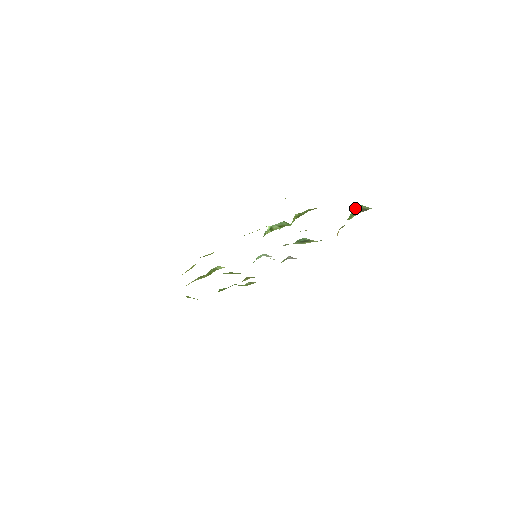
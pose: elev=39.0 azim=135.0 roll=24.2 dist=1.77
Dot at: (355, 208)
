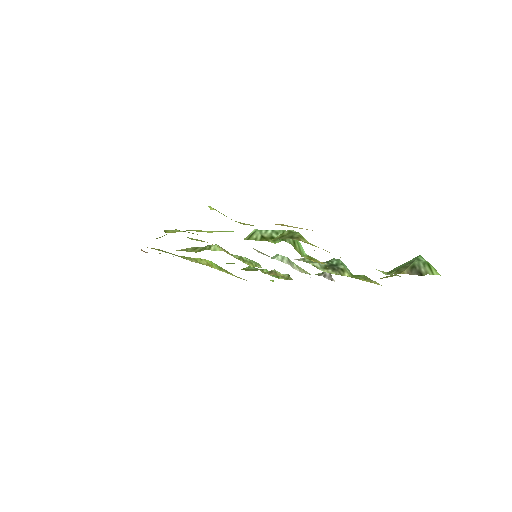
Dot at: (412, 259)
